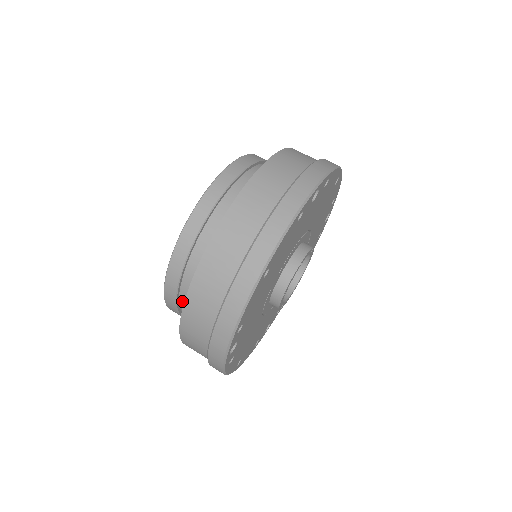
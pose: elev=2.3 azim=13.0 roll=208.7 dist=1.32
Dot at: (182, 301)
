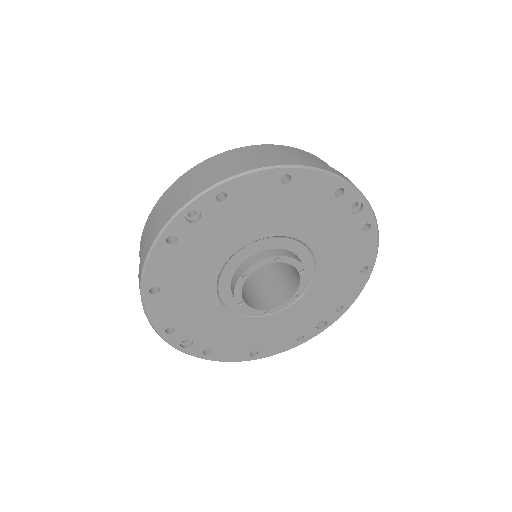
Dot at: occluded
